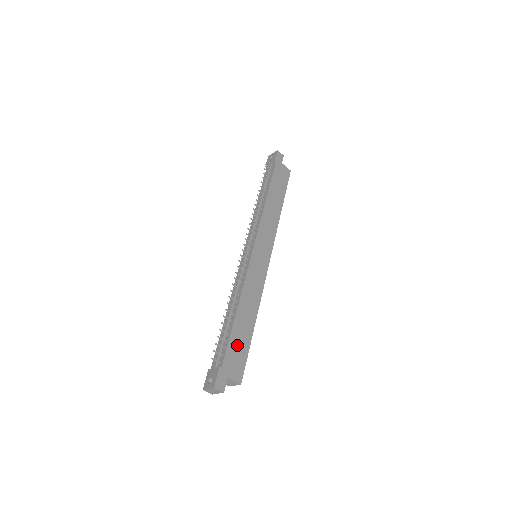
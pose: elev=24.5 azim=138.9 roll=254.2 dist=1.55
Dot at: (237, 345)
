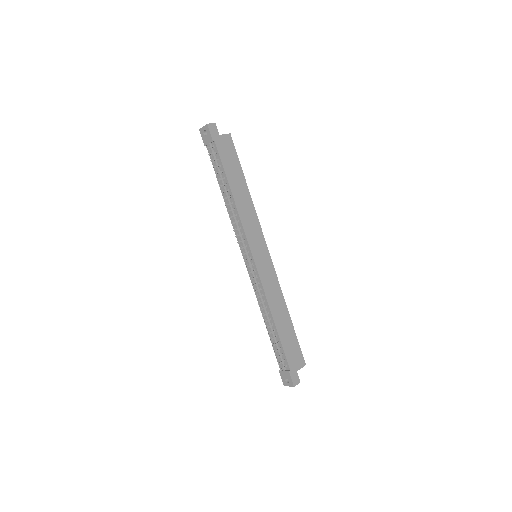
Dot at: (289, 344)
